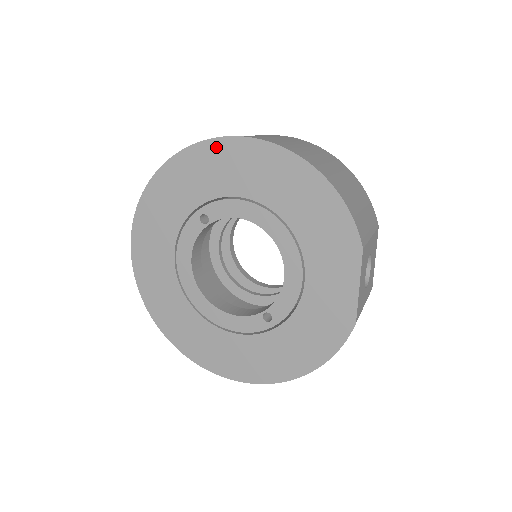
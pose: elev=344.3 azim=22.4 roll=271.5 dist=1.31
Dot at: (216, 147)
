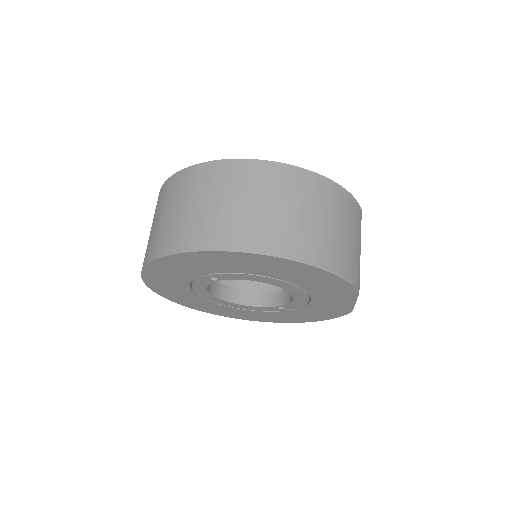
Dot at: (214, 255)
